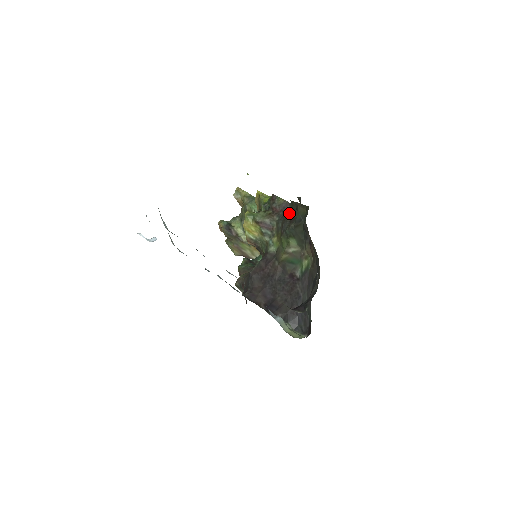
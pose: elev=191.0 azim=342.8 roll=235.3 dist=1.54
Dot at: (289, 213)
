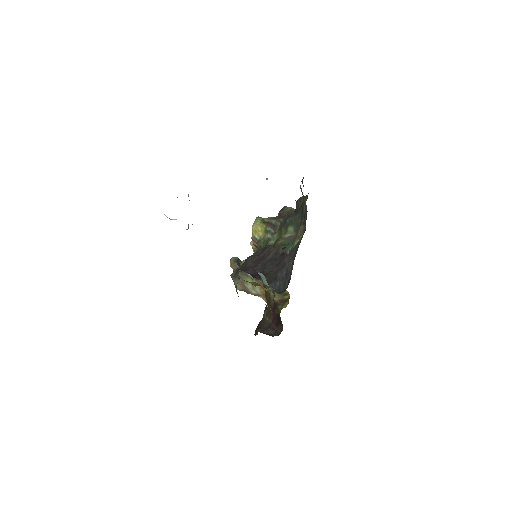
Dot at: (293, 213)
